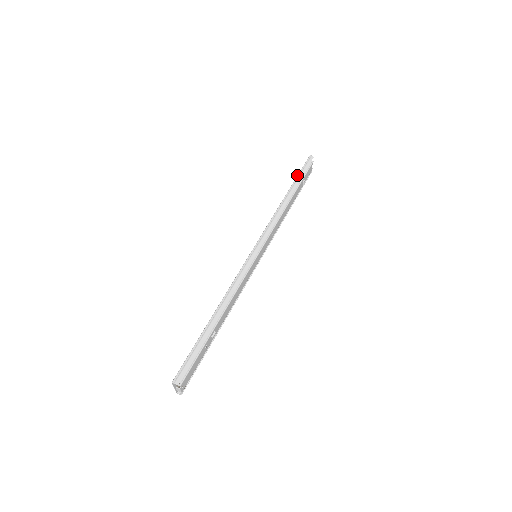
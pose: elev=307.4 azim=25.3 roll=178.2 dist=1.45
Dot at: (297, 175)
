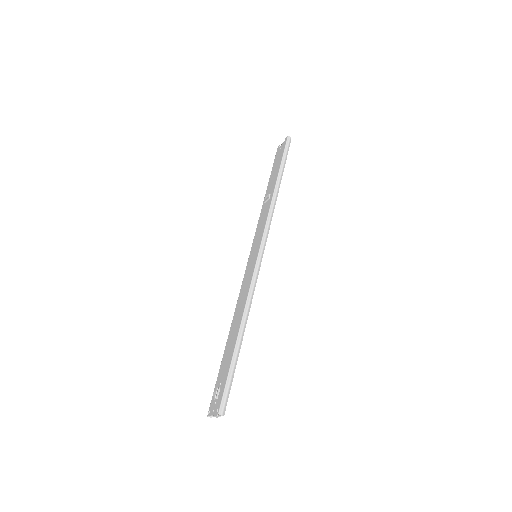
Dot at: (281, 160)
